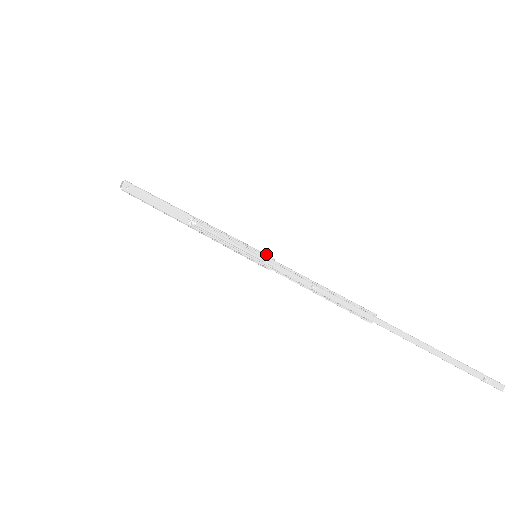
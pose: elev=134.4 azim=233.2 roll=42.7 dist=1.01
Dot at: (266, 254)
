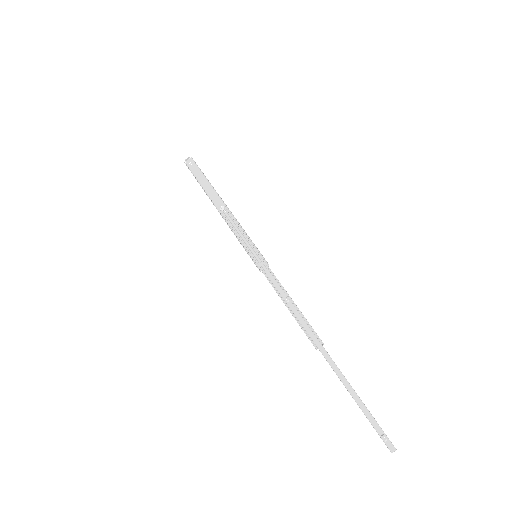
Dot at: occluded
